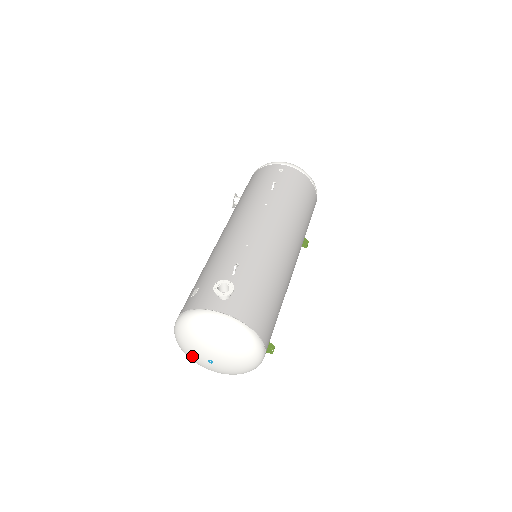
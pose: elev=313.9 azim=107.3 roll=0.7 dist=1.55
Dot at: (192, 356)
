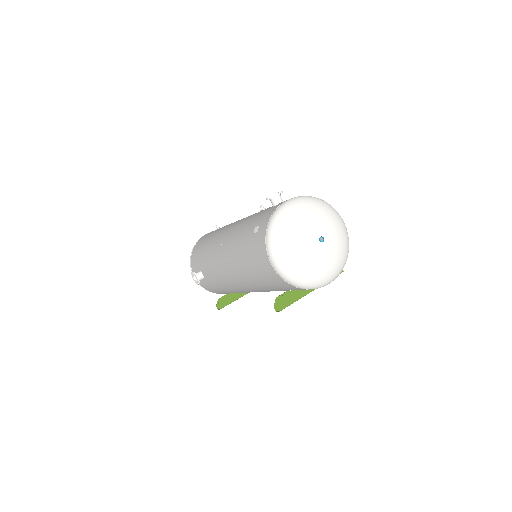
Dot at: (306, 255)
